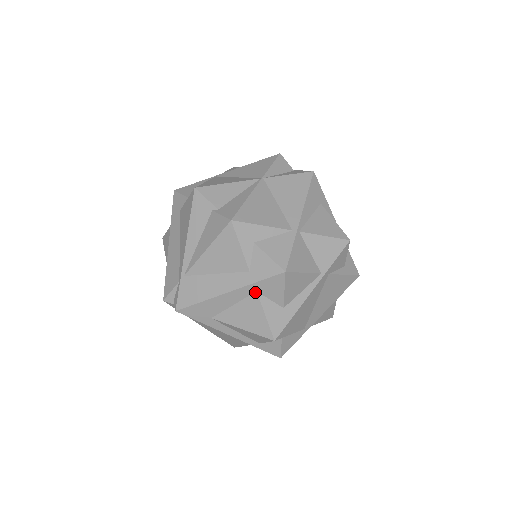
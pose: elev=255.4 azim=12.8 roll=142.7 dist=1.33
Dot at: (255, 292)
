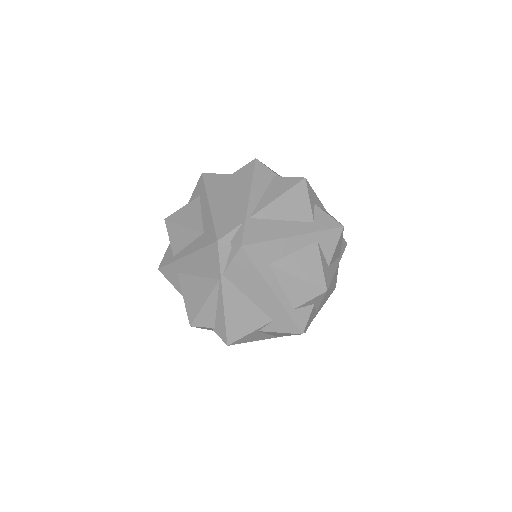
Dot at: (316, 242)
